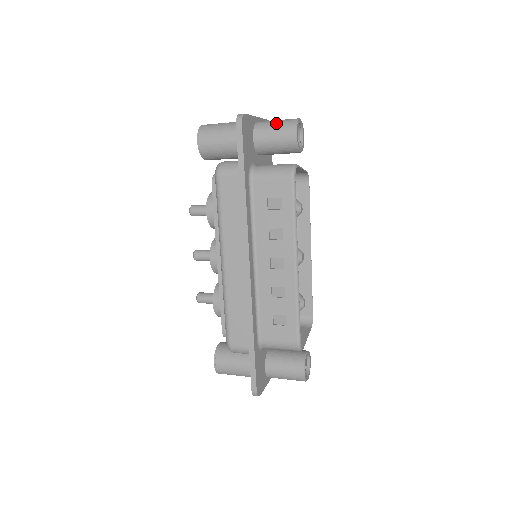
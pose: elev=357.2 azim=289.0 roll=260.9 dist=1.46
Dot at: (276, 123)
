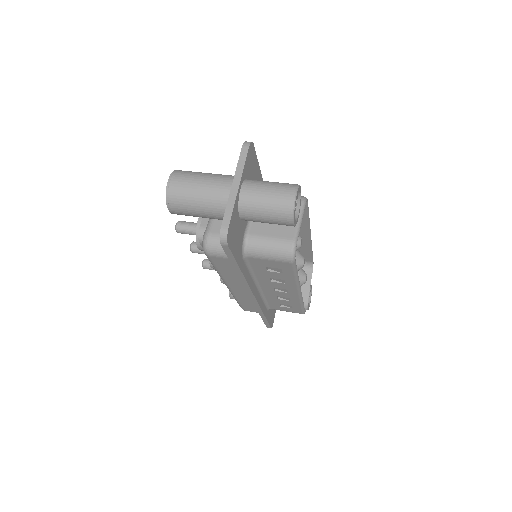
Dot at: (266, 207)
